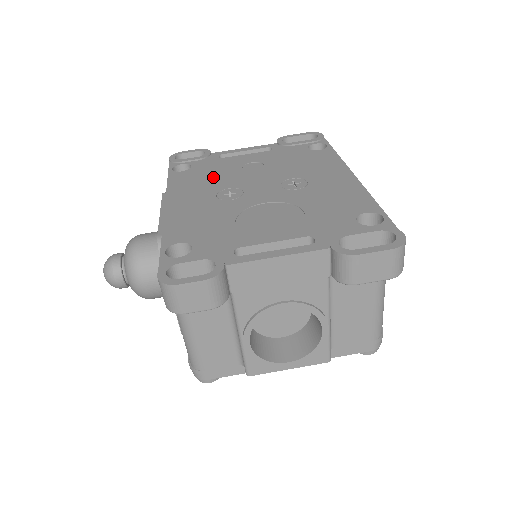
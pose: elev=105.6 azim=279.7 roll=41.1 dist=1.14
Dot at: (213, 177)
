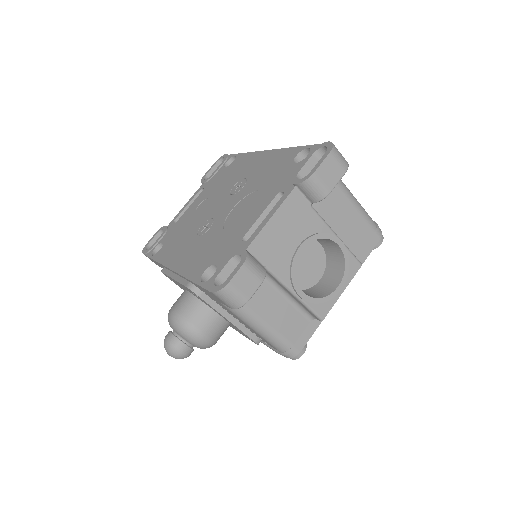
Dot at: (184, 232)
